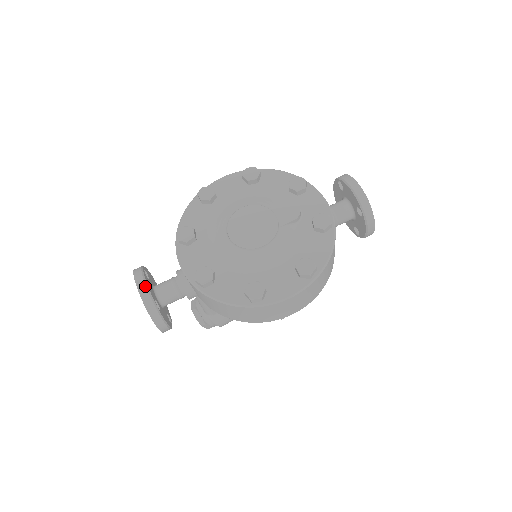
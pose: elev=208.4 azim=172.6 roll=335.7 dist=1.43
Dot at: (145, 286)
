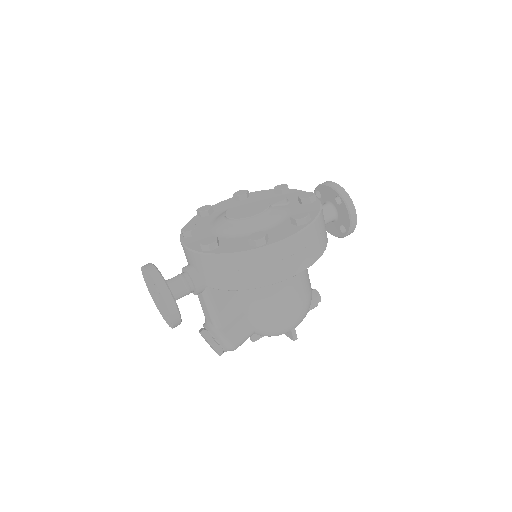
Dot at: (153, 266)
